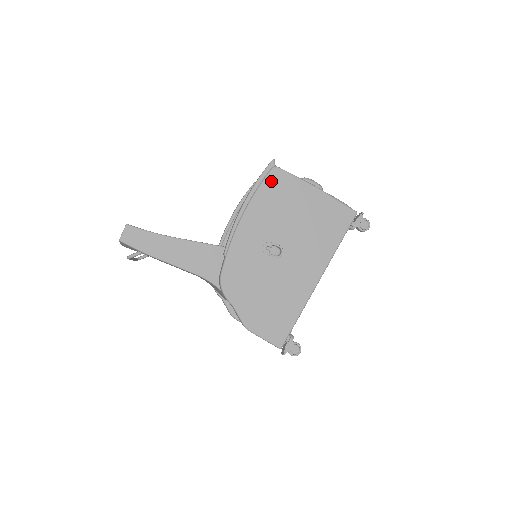
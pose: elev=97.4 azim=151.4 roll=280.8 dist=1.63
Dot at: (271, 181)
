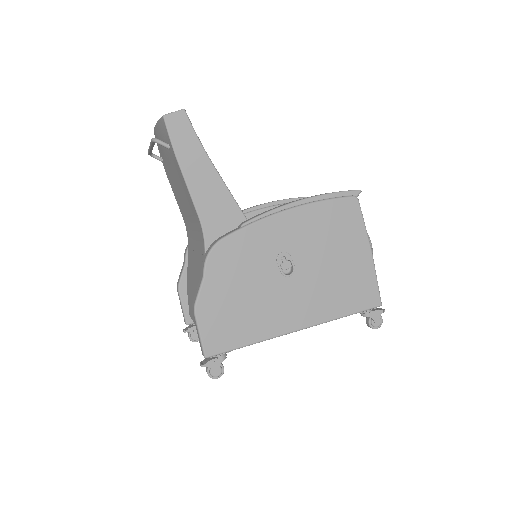
Dot at: (342, 205)
